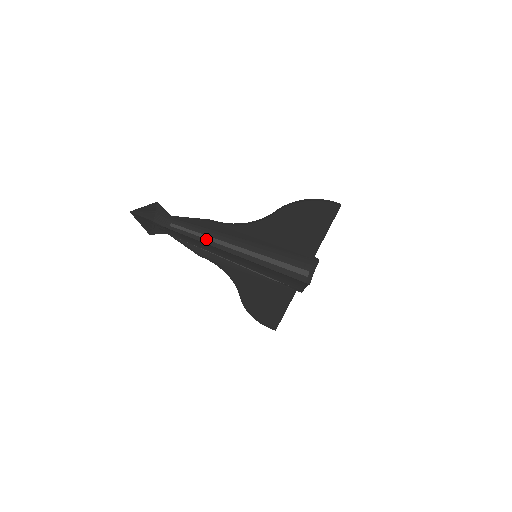
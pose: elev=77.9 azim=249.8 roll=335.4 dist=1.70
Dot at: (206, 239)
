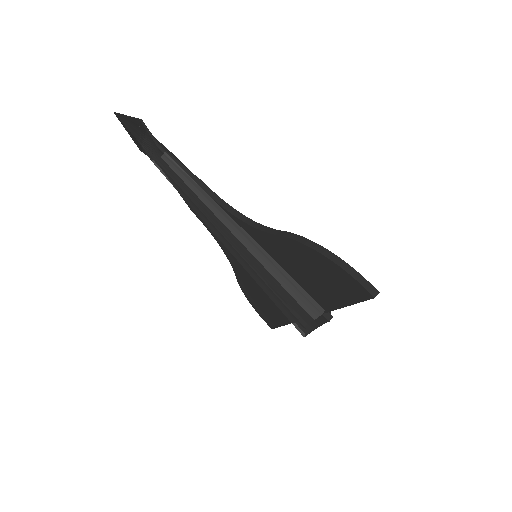
Dot at: (194, 202)
